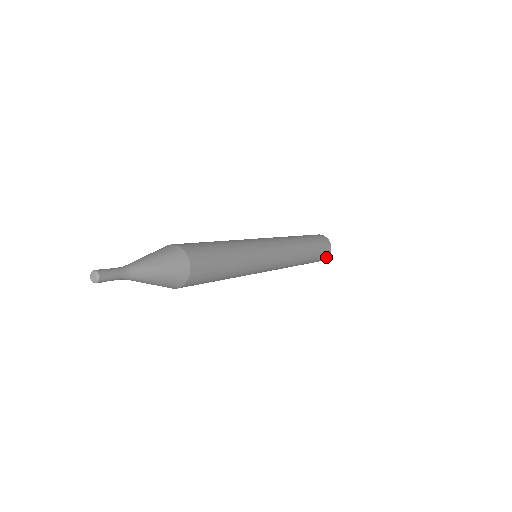
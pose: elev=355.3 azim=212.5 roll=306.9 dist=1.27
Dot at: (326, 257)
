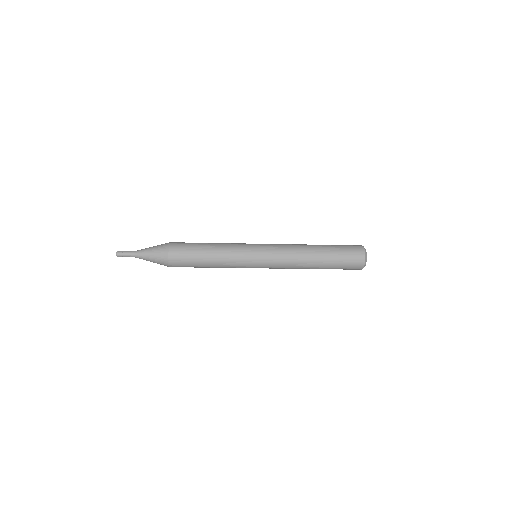
Dot at: (360, 265)
